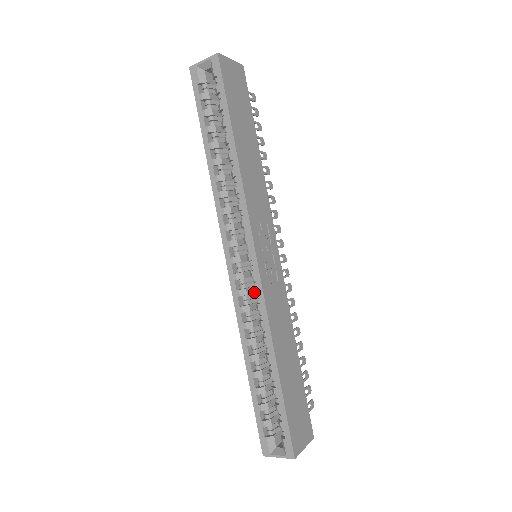
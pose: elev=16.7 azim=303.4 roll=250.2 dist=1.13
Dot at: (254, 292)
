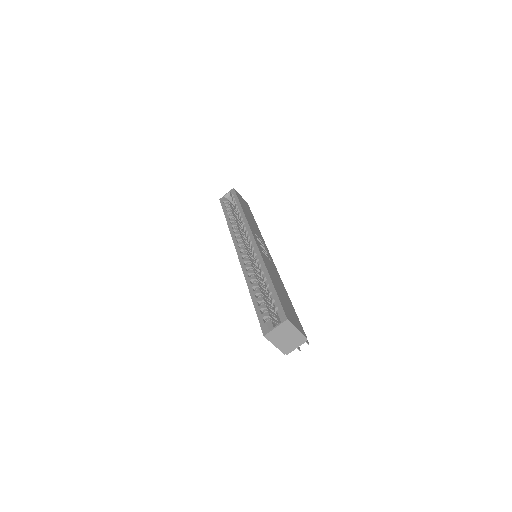
Dot at: (254, 254)
